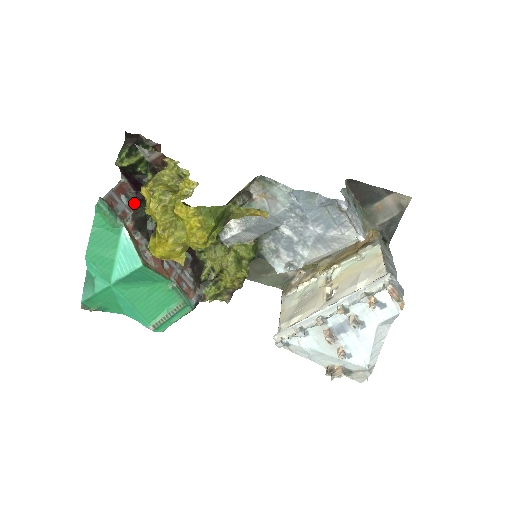
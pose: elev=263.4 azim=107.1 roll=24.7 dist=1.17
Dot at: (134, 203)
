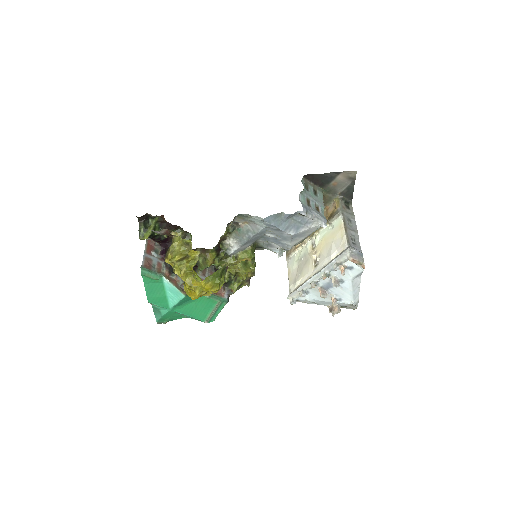
Dot at: (162, 255)
